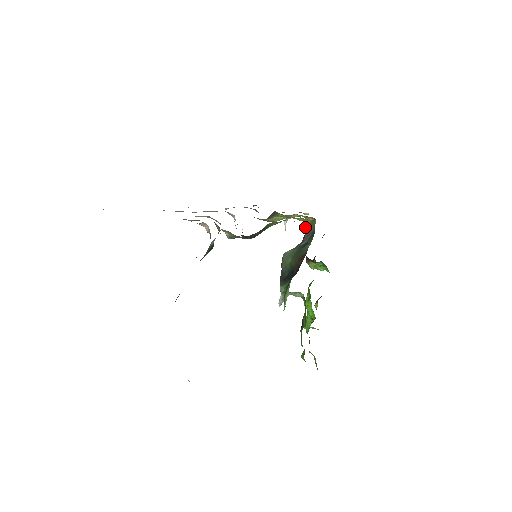
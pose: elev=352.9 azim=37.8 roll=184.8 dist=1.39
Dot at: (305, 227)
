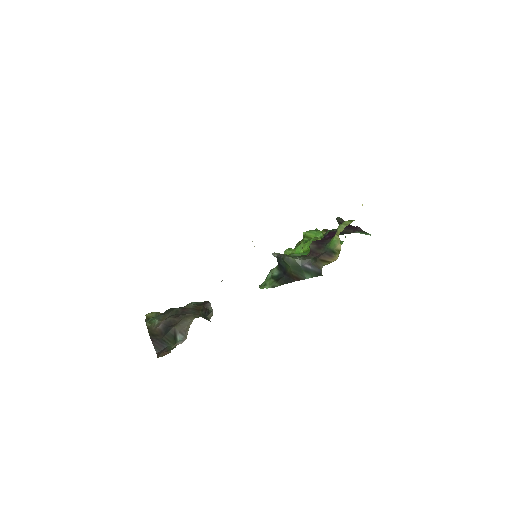
Dot at: (334, 236)
